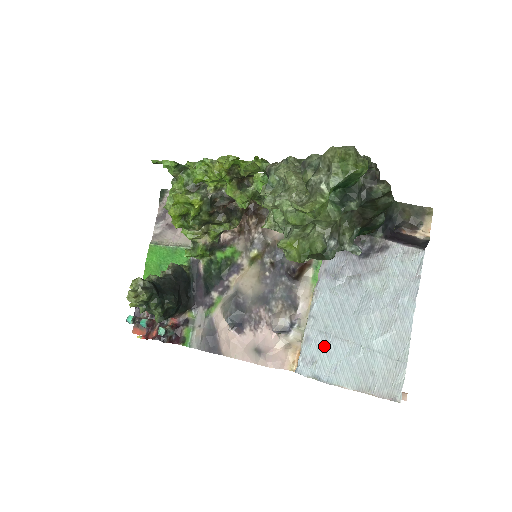
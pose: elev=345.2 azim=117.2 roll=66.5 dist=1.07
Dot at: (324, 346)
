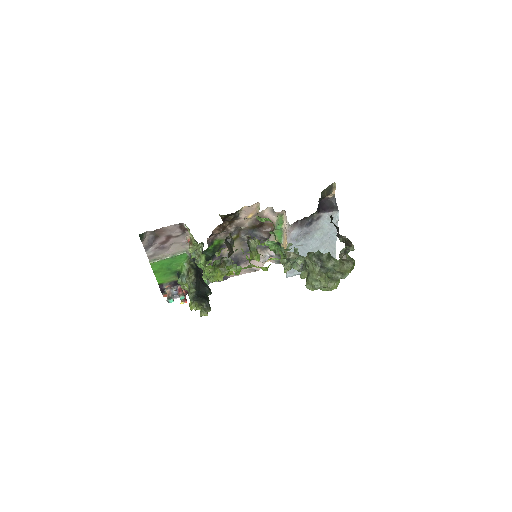
Dot at: occluded
